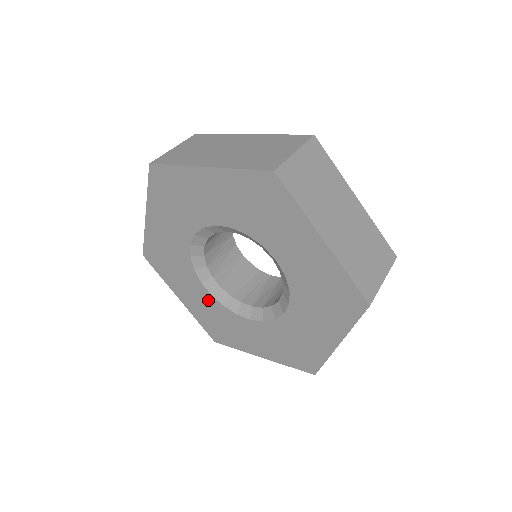
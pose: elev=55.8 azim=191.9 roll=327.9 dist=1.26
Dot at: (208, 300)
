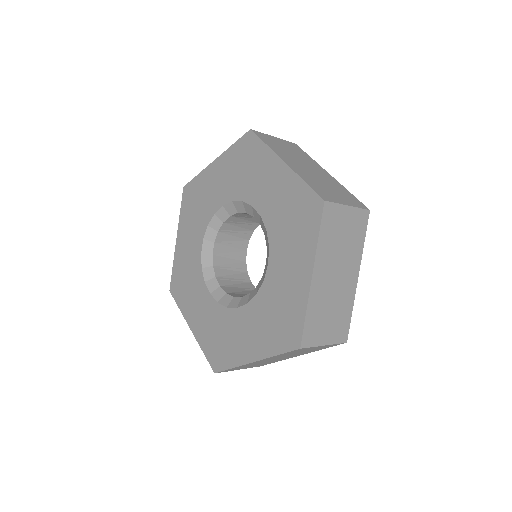
Dot at: (195, 255)
